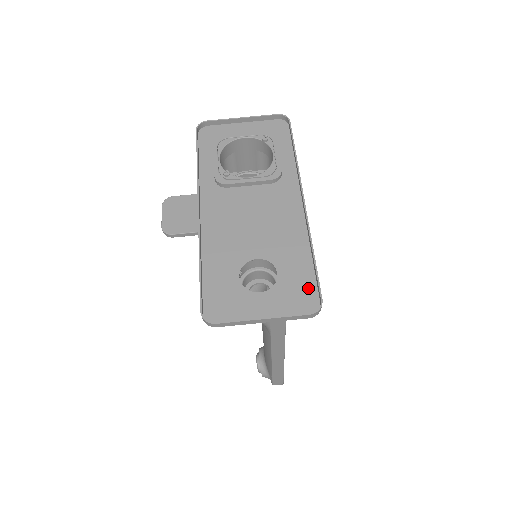
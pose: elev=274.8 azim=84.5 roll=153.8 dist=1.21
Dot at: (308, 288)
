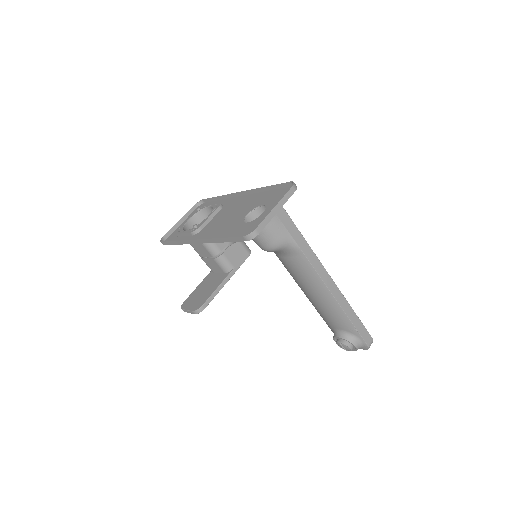
Dot at: (281, 191)
